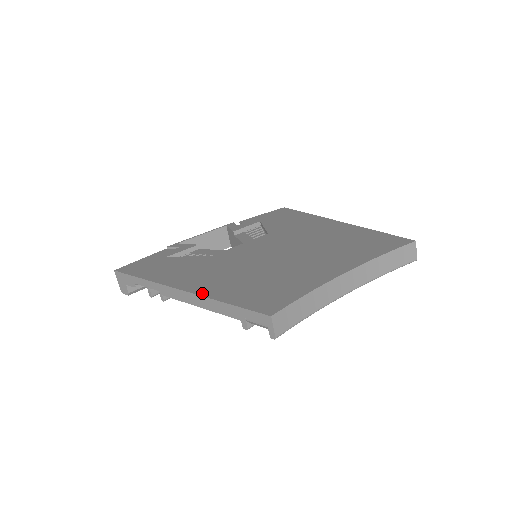
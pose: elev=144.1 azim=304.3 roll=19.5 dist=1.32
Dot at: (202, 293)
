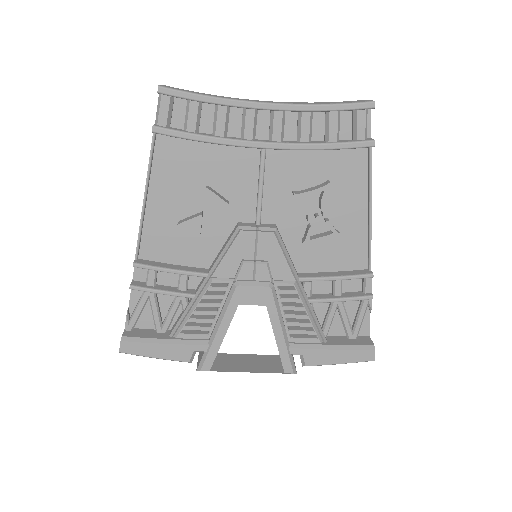
Dot at: occluded
